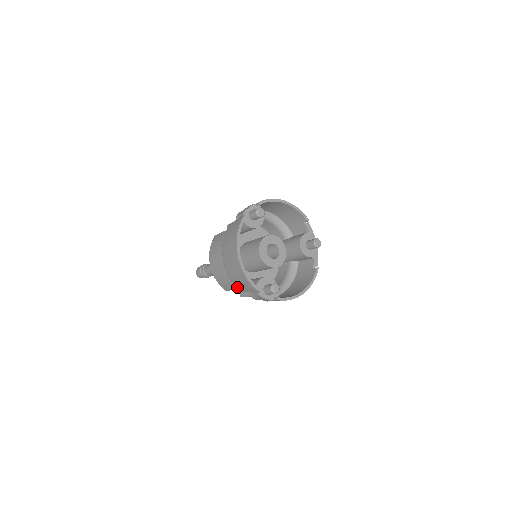
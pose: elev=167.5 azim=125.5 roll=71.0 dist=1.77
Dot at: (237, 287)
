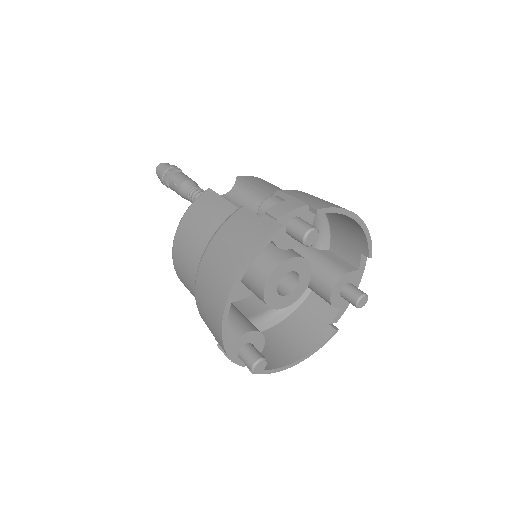
Dot at: (199, 313)
